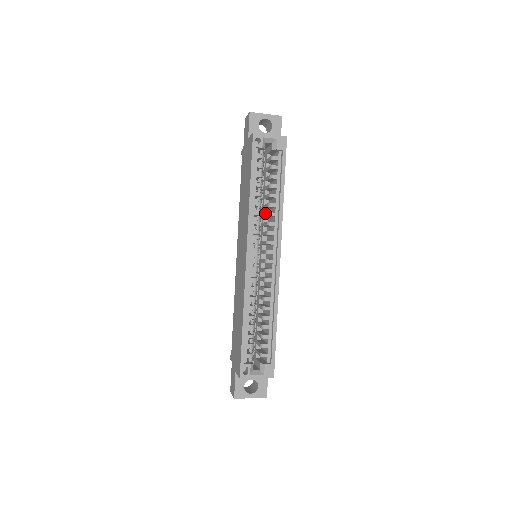
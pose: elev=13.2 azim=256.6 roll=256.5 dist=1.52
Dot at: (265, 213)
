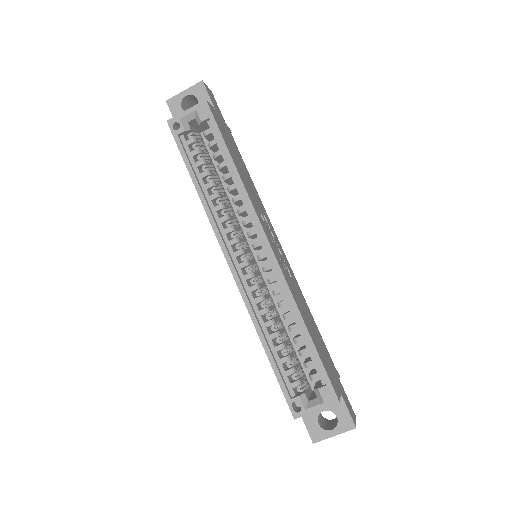
Dot at: occluded
